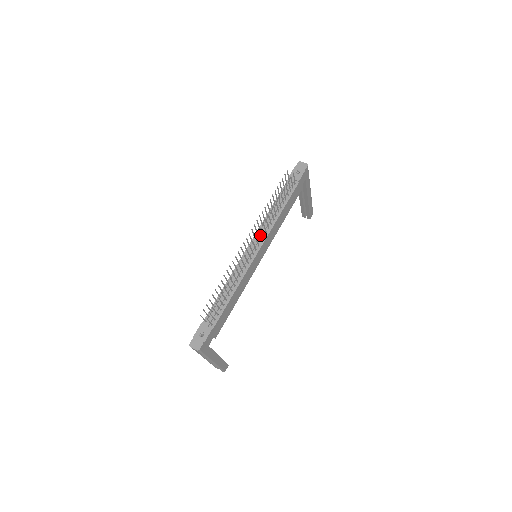
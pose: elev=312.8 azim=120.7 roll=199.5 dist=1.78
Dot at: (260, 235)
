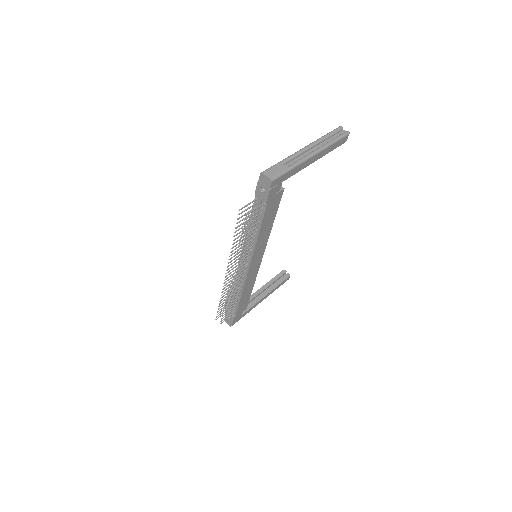
Dot at: occluded
